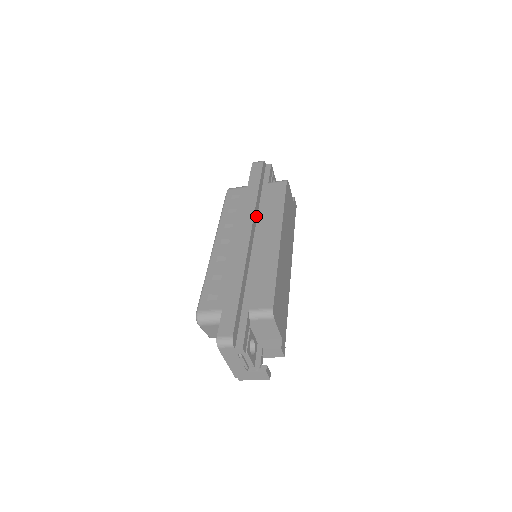
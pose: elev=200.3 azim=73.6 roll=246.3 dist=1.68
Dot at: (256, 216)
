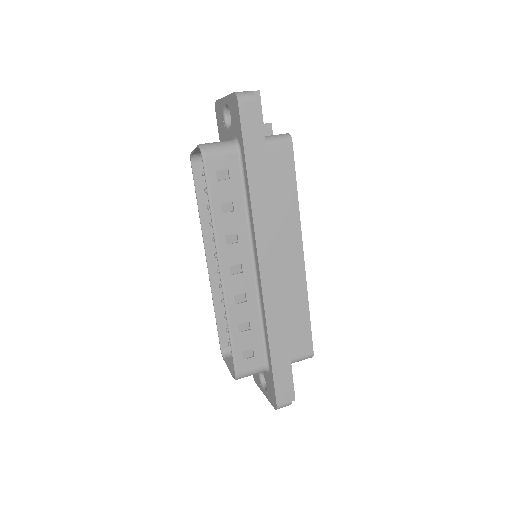
Dot at: occluded
